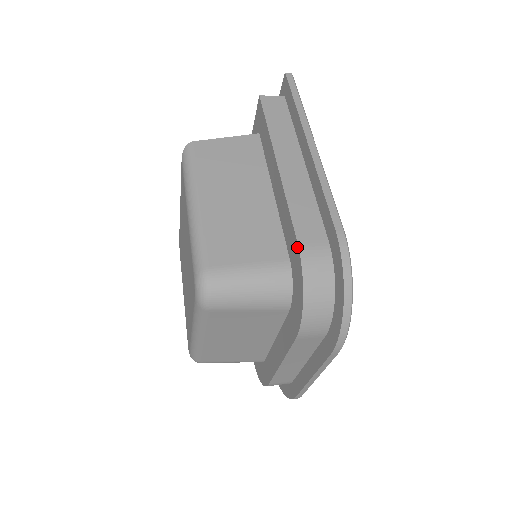
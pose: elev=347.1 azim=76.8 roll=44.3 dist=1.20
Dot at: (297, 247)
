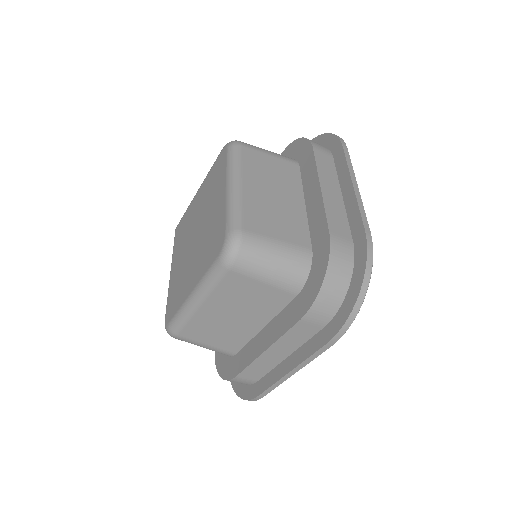
Dot at: (282, 154)
